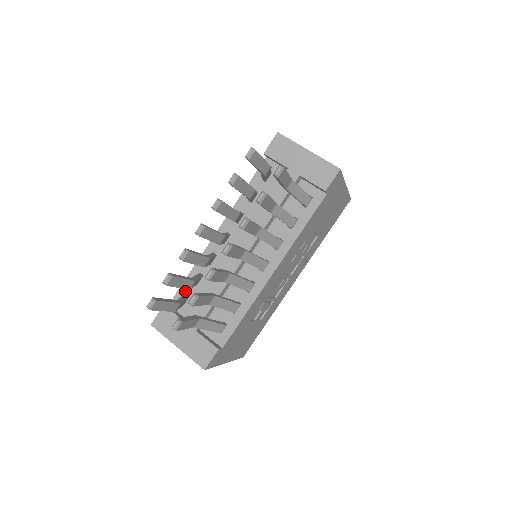
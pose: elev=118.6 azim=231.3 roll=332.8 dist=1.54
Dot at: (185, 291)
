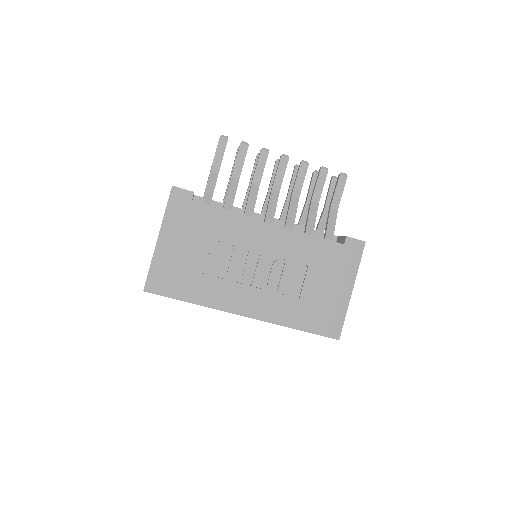
Dot at: occluded
